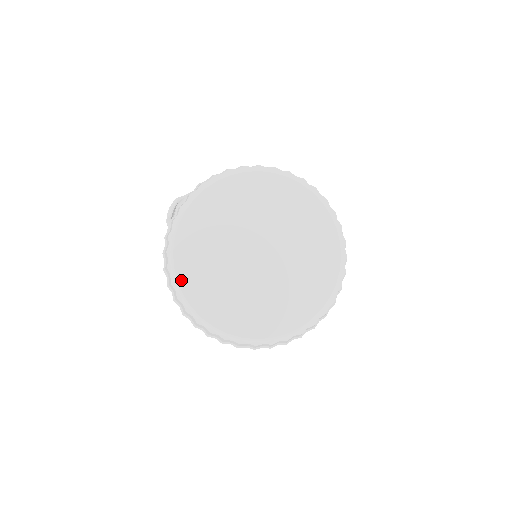
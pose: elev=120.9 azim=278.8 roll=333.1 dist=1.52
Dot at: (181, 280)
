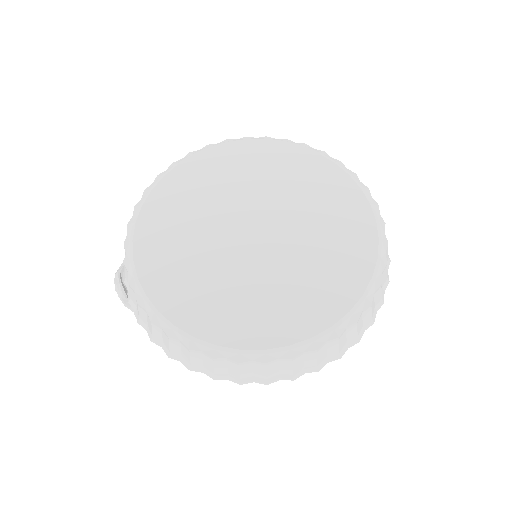
Dot at: (197, 332)
